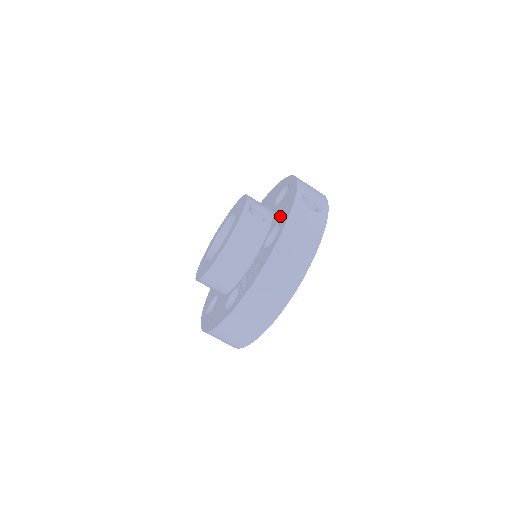
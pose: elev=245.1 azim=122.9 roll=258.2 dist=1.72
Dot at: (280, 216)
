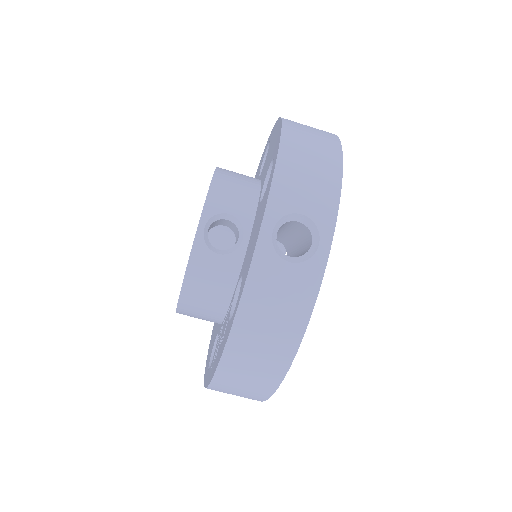
Dot at: (246, 259)
